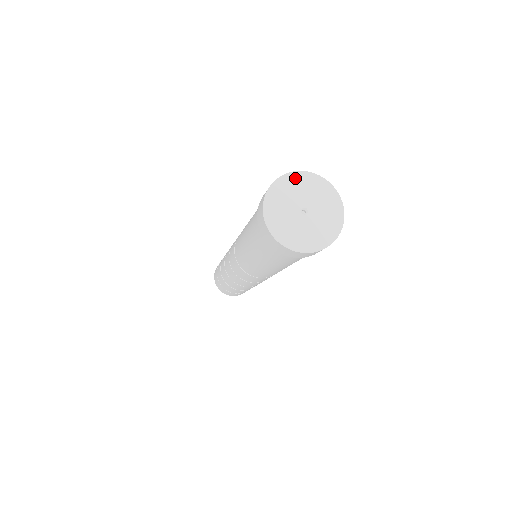
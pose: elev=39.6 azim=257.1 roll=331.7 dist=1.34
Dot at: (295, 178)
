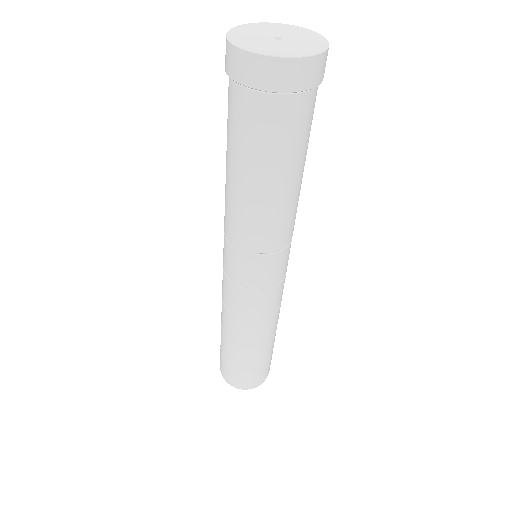
Dot at: (262, 25)
